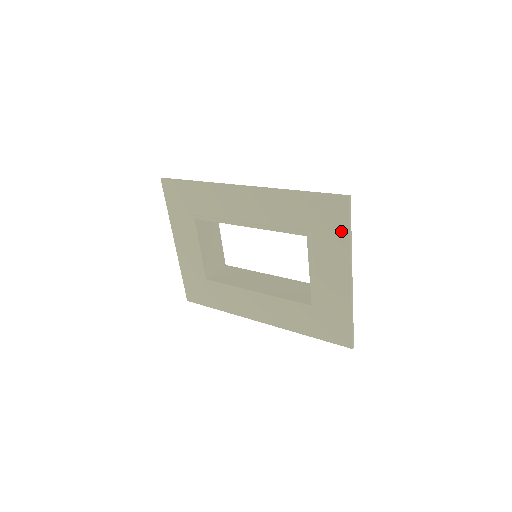
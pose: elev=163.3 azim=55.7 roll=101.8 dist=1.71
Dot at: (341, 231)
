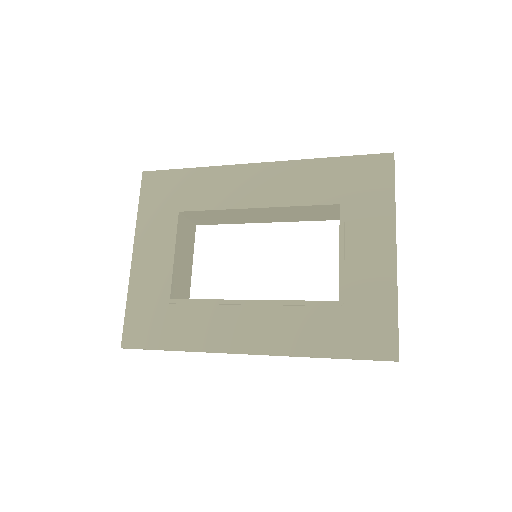
Dot at: (384, 192)
